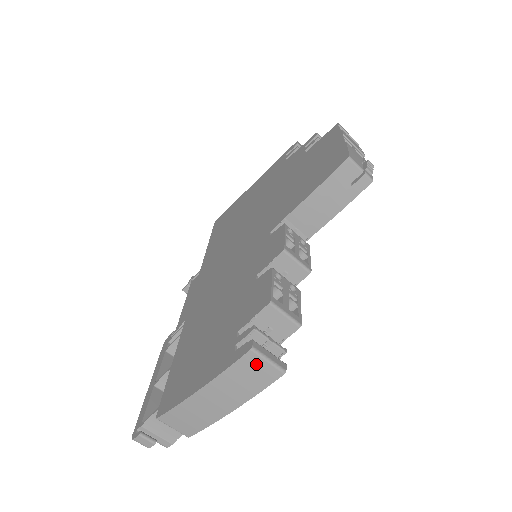
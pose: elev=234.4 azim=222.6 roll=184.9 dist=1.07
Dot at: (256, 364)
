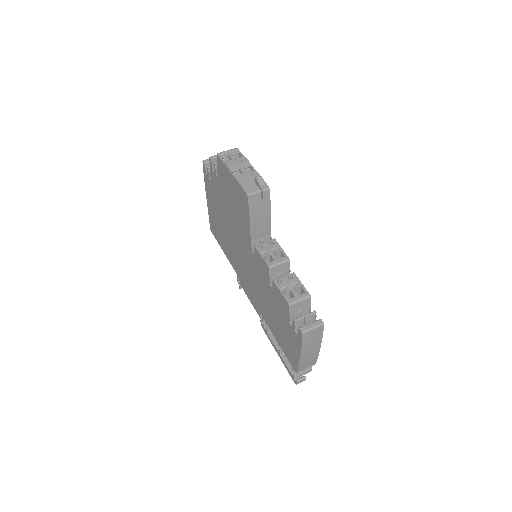
Dot at: (310, 334)
